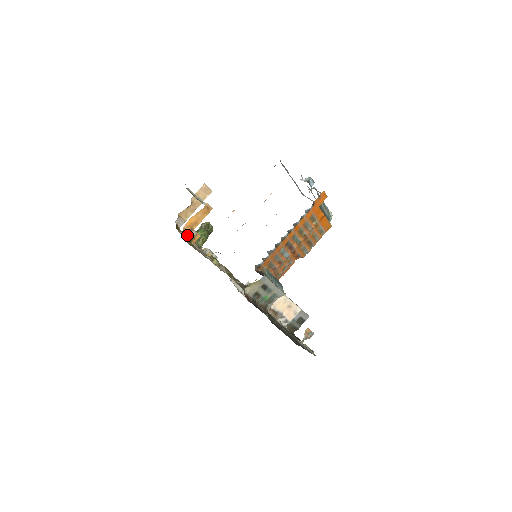
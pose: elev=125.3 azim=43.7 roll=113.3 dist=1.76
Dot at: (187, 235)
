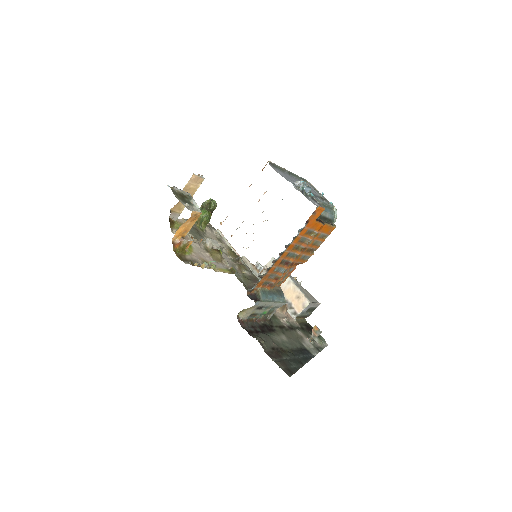
Dot at: (178, 246)
